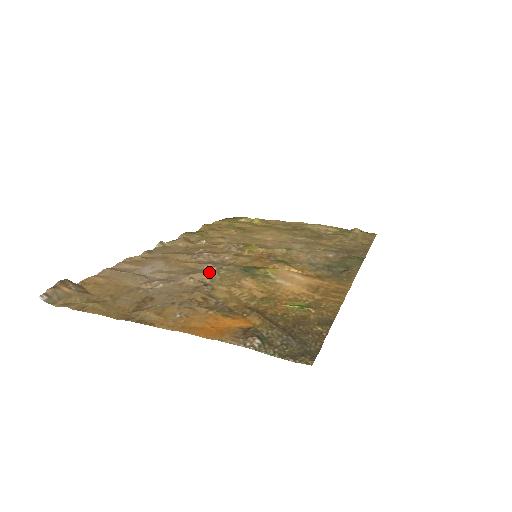
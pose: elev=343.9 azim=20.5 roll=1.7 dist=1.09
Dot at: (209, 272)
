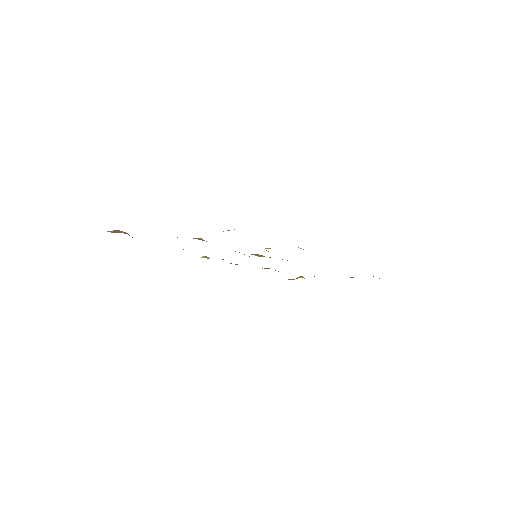
Dot at: occluded
